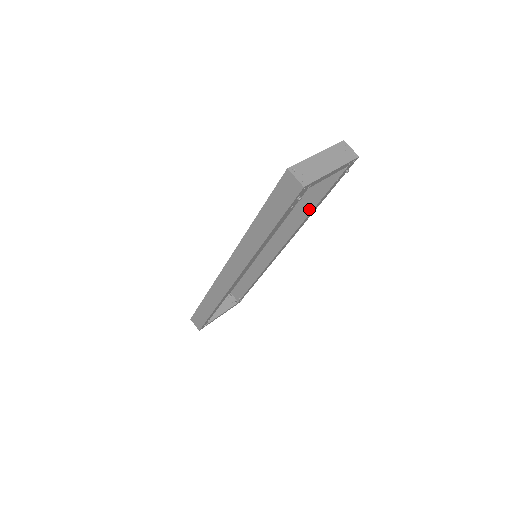
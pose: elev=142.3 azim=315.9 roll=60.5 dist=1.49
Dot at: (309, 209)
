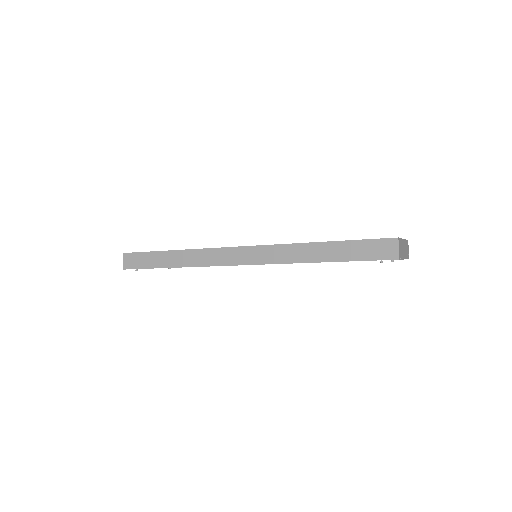
Dot at: occluded
